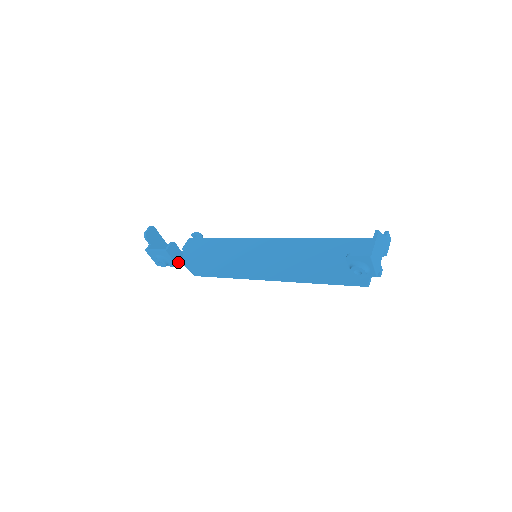
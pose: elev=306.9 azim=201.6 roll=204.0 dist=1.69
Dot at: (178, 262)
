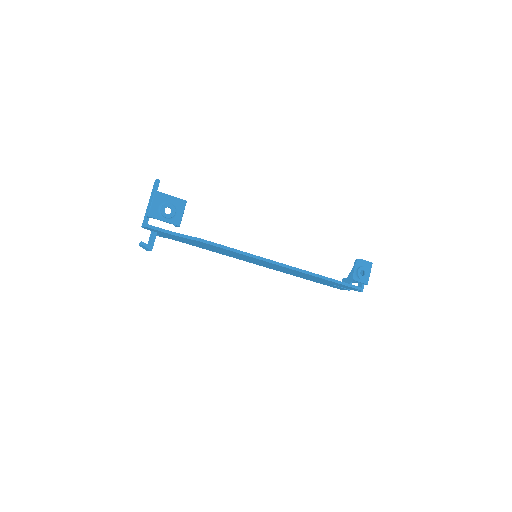
Dot at: (179, 224)
